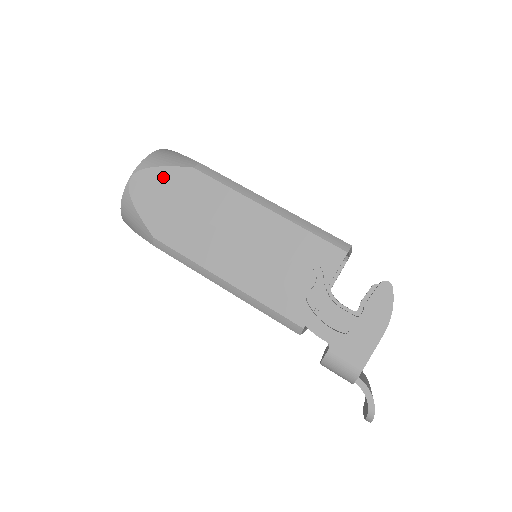
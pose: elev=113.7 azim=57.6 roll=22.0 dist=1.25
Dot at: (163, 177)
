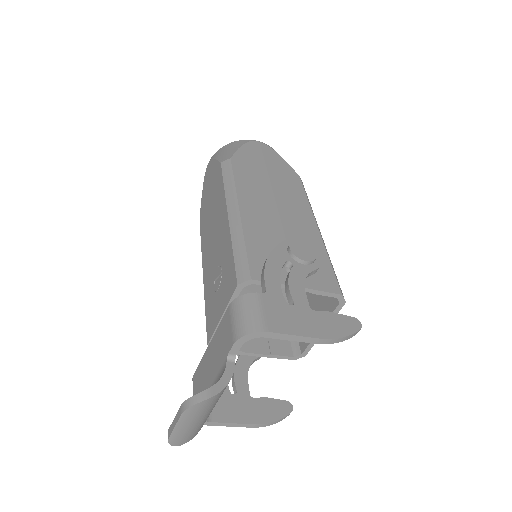
Dot at: (277, 160)
